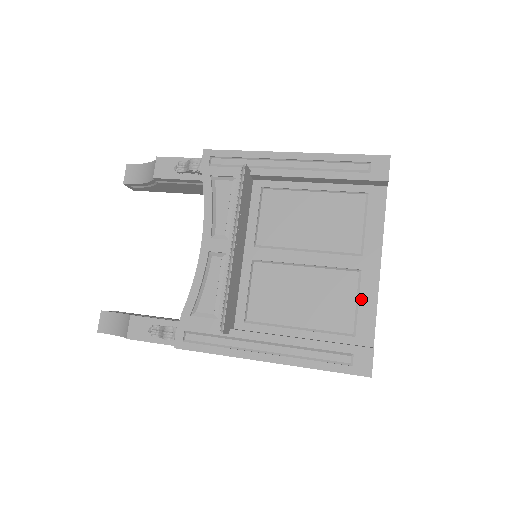
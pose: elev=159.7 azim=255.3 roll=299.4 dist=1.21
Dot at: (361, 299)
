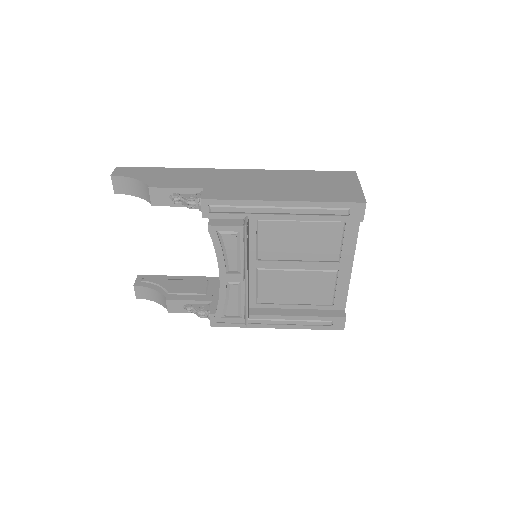
Dot at: (338, 287)
